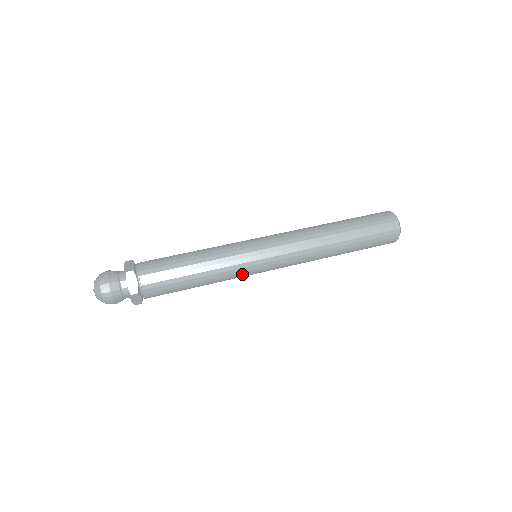
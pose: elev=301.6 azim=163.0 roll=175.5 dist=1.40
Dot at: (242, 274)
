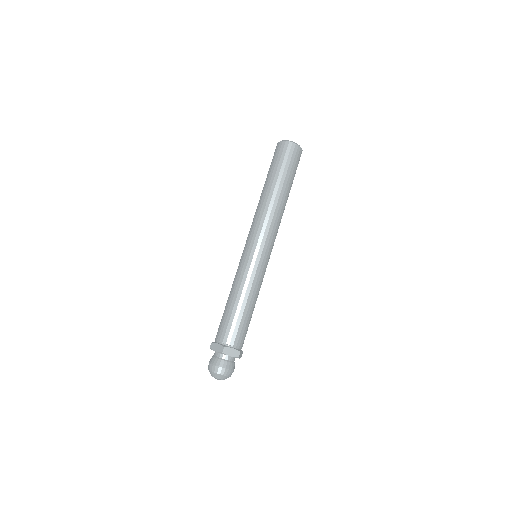
Dot at: (264, 274)
